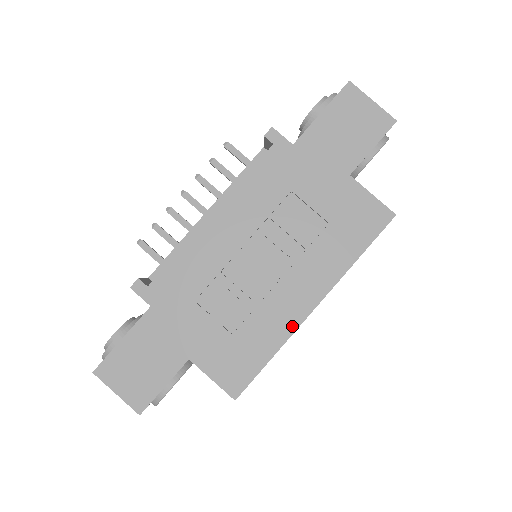
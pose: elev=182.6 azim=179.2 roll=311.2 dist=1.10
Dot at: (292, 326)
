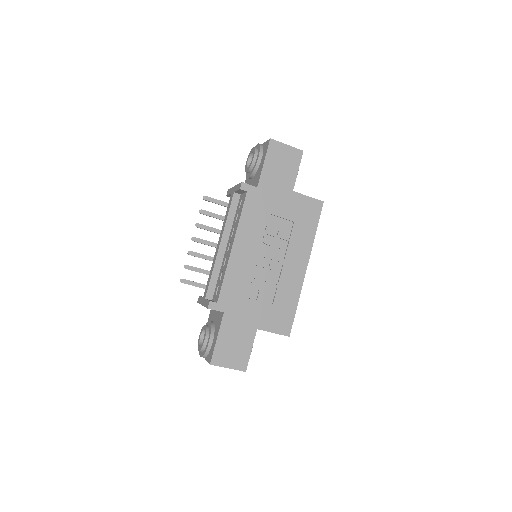
Dot at: (300, 284)
